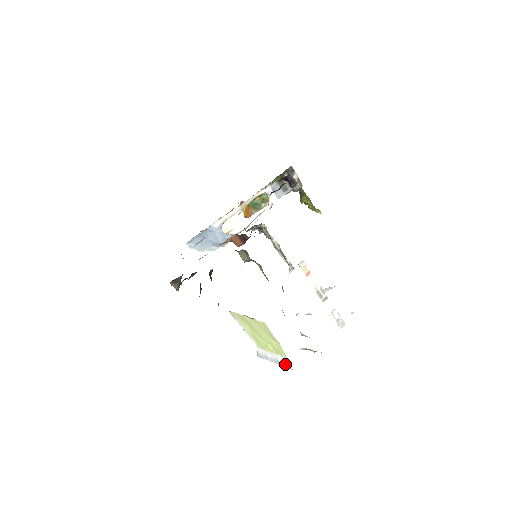
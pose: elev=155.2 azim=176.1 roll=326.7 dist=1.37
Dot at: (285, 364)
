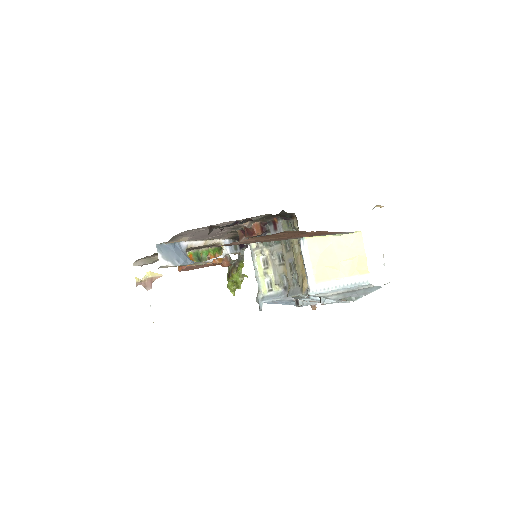
Dot at: (359, 282)
